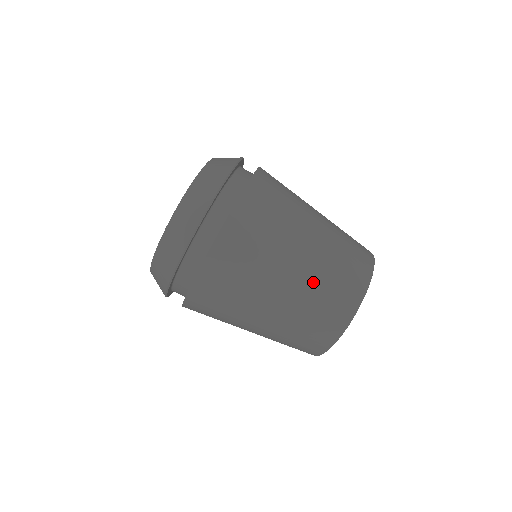
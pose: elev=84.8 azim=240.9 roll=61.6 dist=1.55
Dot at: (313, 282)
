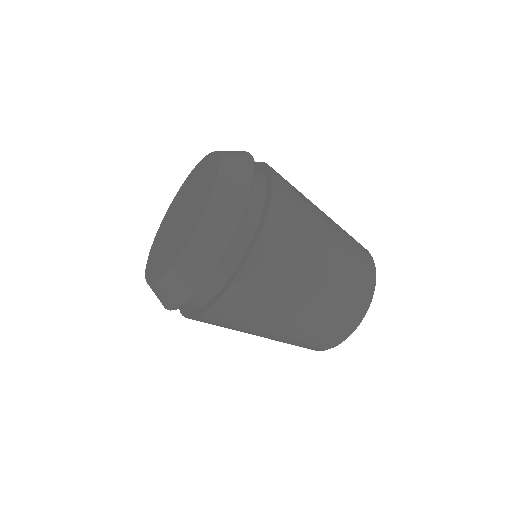
Dot at: (298, 334)
